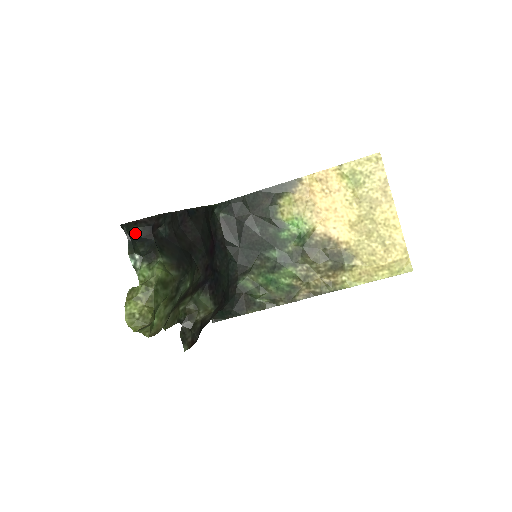
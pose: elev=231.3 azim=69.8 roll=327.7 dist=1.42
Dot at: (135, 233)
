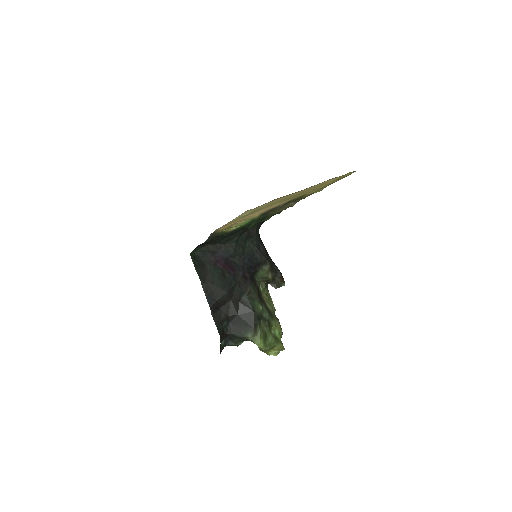
Dot at: (224, 342)
